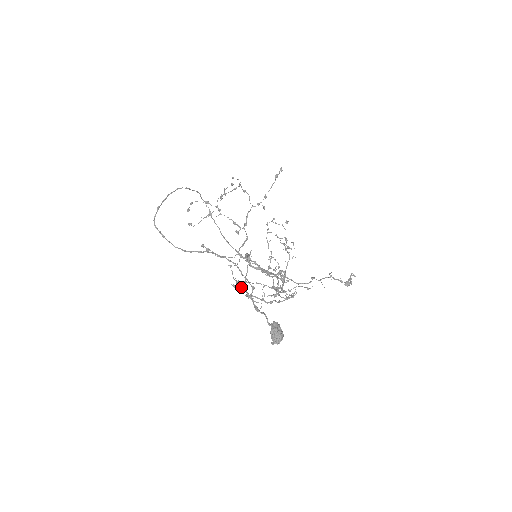
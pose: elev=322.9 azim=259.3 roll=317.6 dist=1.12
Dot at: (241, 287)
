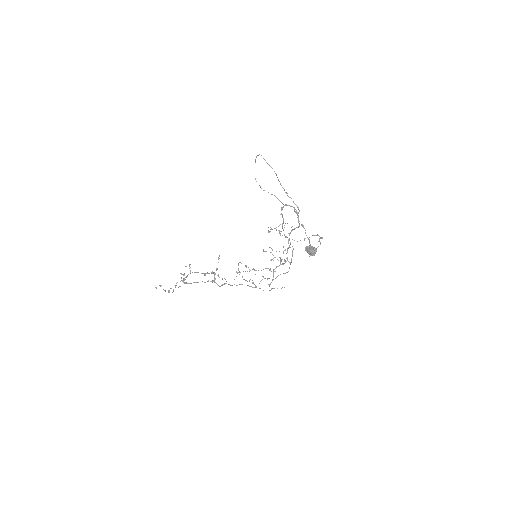
Dot at: occluded
